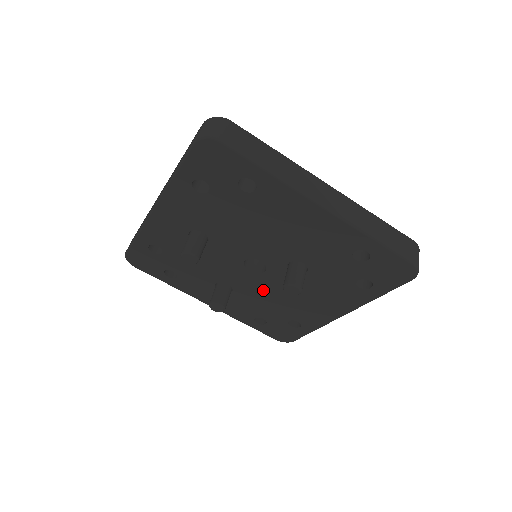
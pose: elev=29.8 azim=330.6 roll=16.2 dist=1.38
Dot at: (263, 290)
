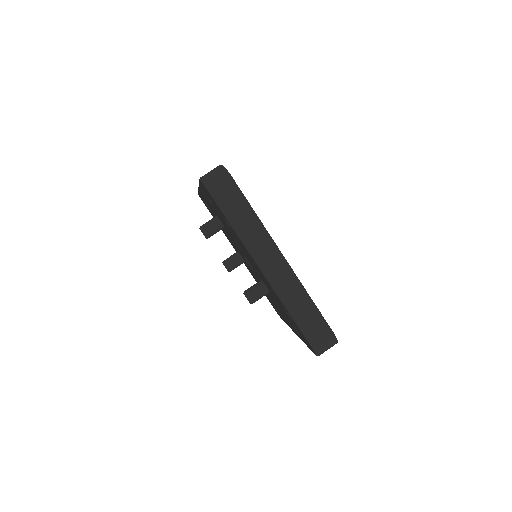
Dot at: (257, 278)
